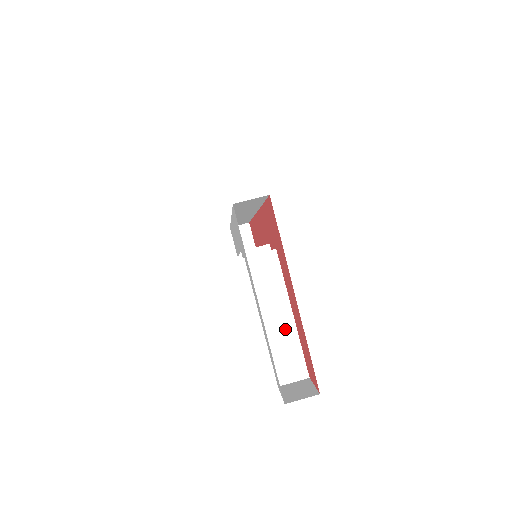
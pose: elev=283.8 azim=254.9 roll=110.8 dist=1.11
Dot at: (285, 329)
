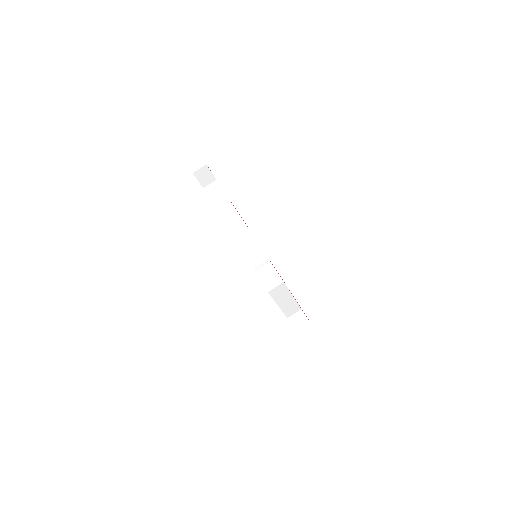
Dot at: (290, 302)
